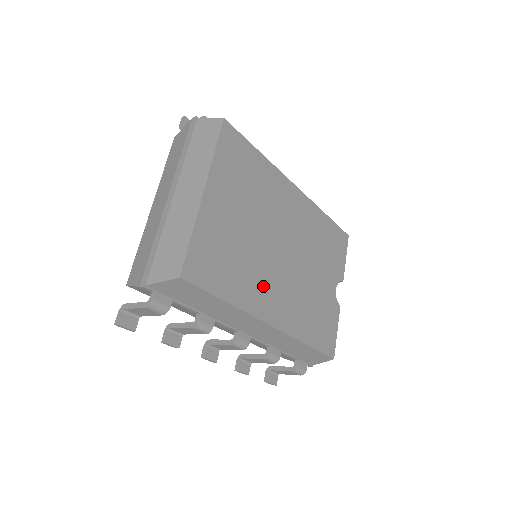
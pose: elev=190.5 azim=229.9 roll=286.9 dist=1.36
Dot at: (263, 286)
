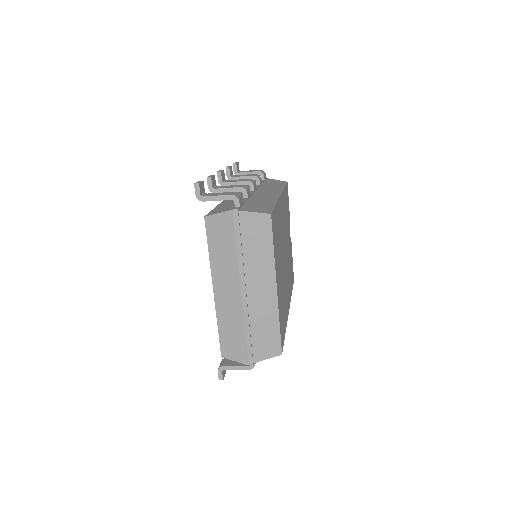
Dot at: (286, 295)
